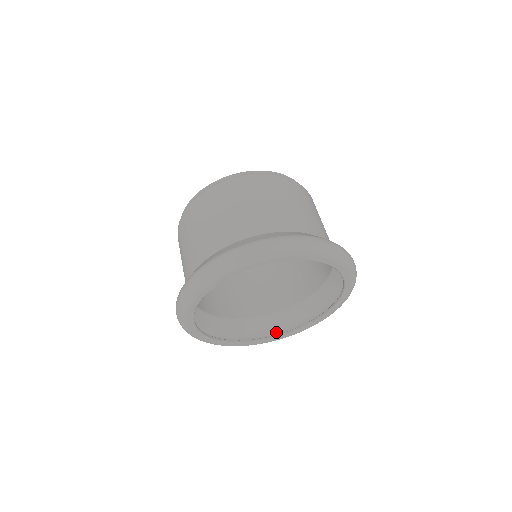
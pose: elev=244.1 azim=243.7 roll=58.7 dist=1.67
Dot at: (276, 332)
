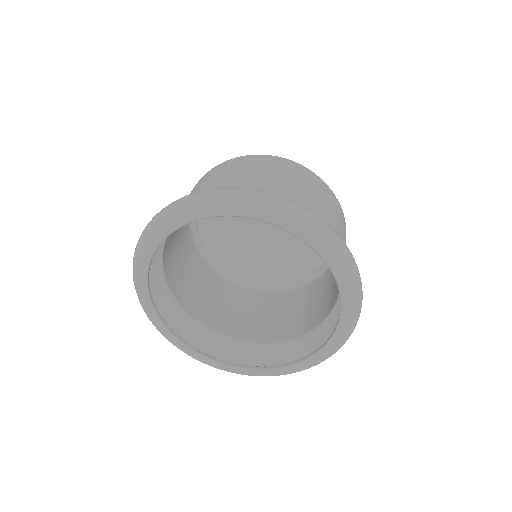
Dot at: occluded
